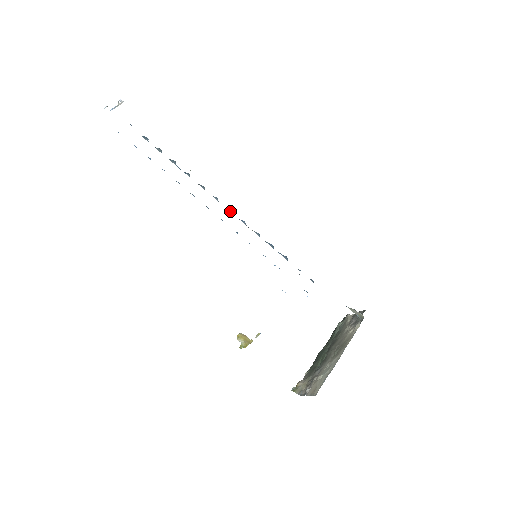
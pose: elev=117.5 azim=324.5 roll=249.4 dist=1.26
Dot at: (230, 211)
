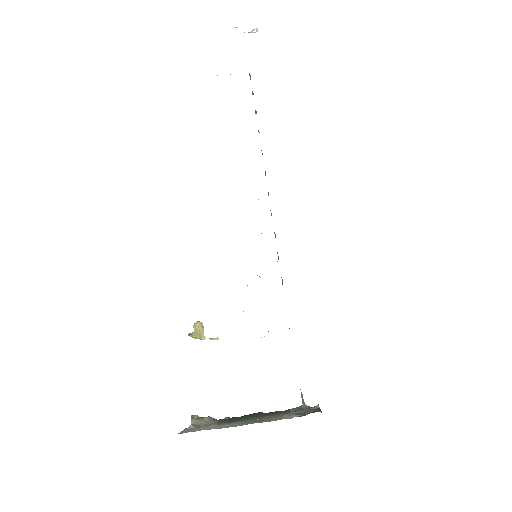
Dot at: (268, 194)
